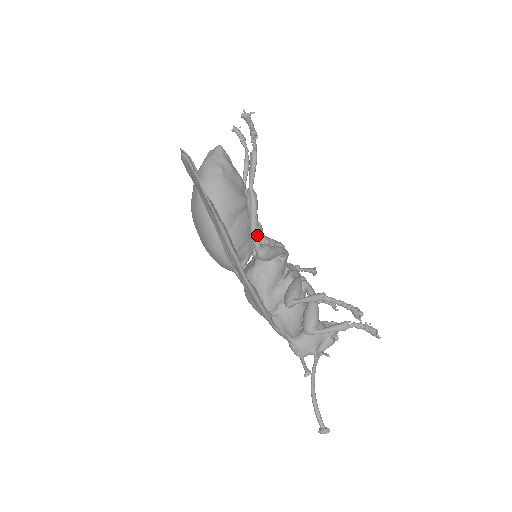
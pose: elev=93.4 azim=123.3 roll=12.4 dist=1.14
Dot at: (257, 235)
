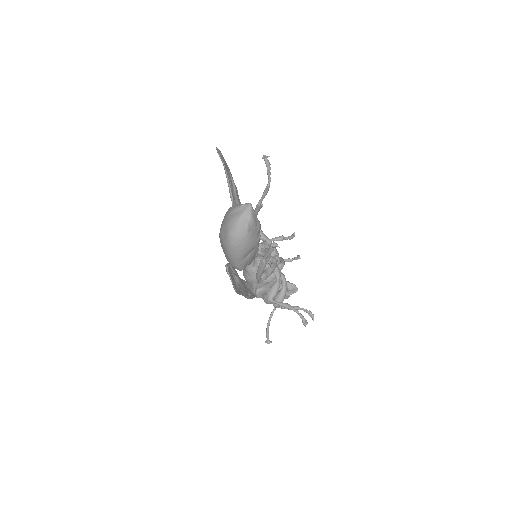
Dot at: (260, 277)
